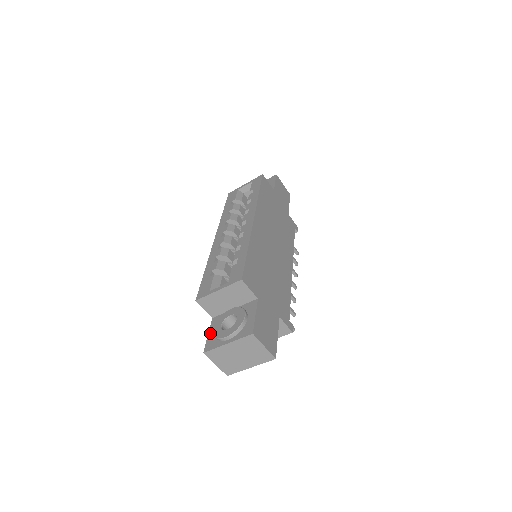
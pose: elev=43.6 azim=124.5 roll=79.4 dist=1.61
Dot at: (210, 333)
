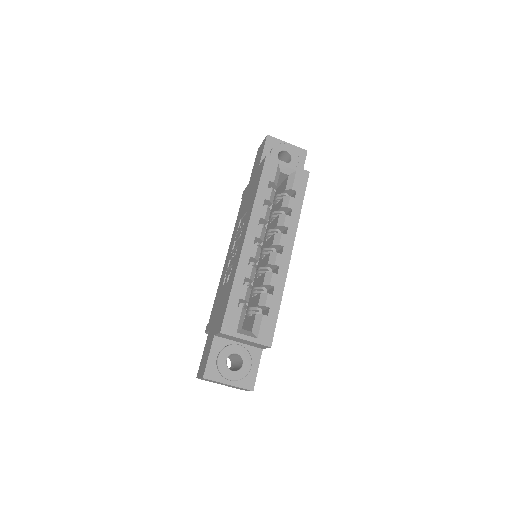
Dot at: (211, 357)
